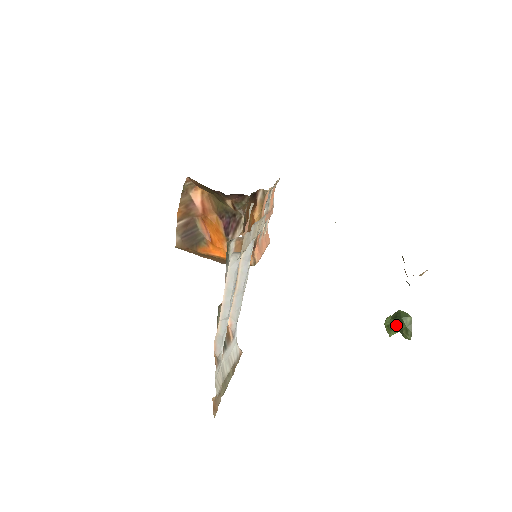
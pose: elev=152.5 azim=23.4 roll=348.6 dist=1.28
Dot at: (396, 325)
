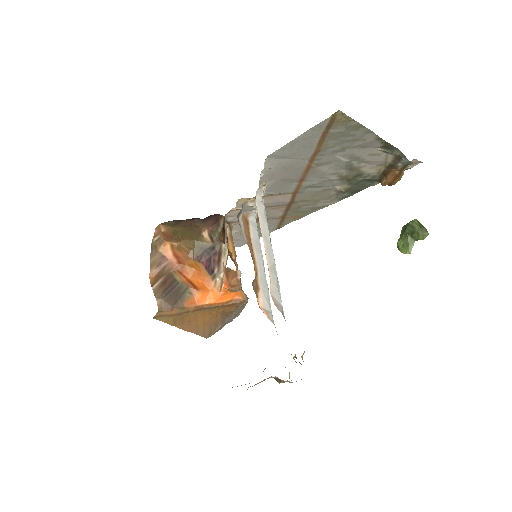
Dot at: (409, 237)
